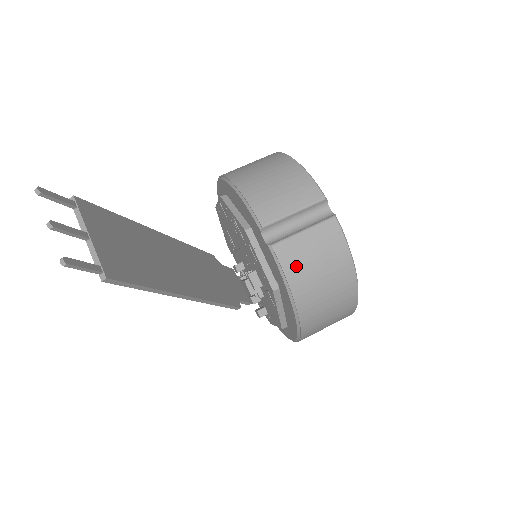
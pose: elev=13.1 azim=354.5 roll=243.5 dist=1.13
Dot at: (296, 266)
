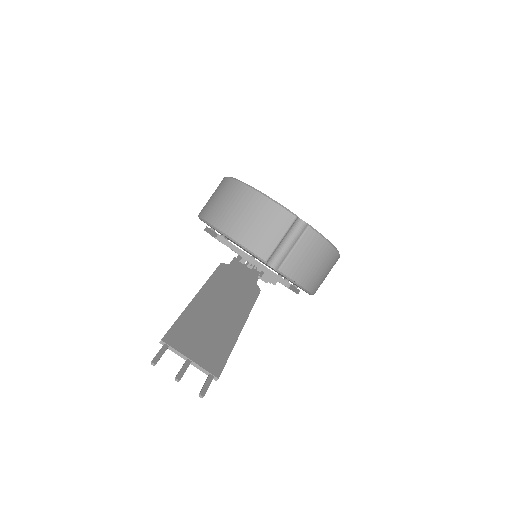
Dot at: (299, 272)
